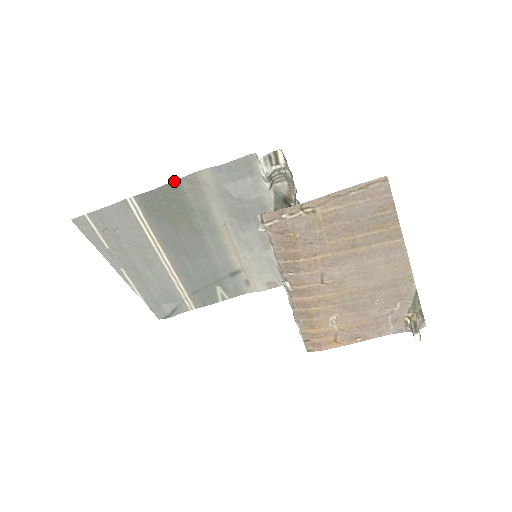
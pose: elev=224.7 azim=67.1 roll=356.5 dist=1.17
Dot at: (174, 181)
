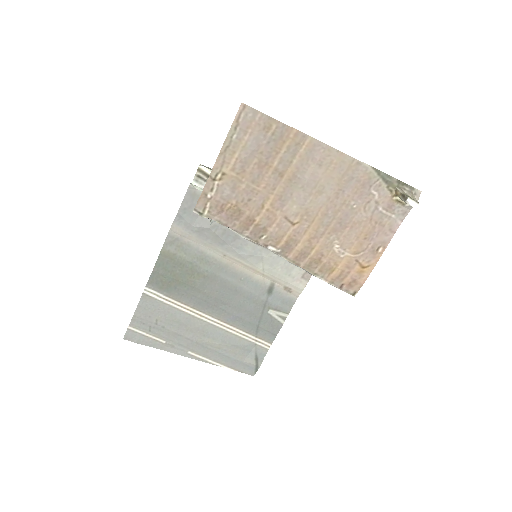
Dot at: (161, 252)
